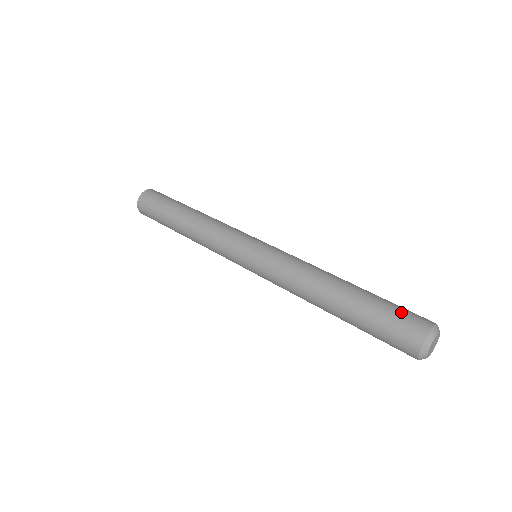
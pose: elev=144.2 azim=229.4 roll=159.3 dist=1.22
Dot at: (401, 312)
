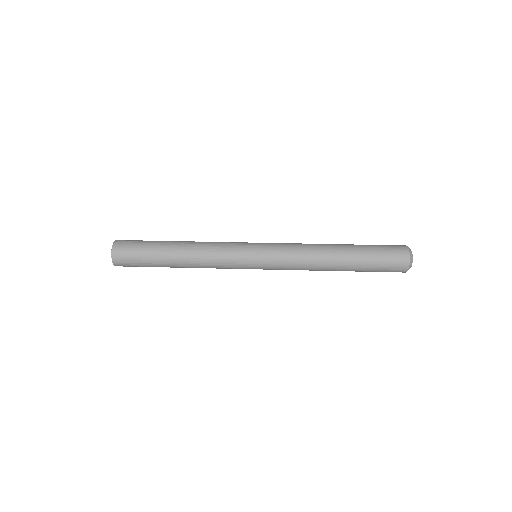
Dot at: occluded
